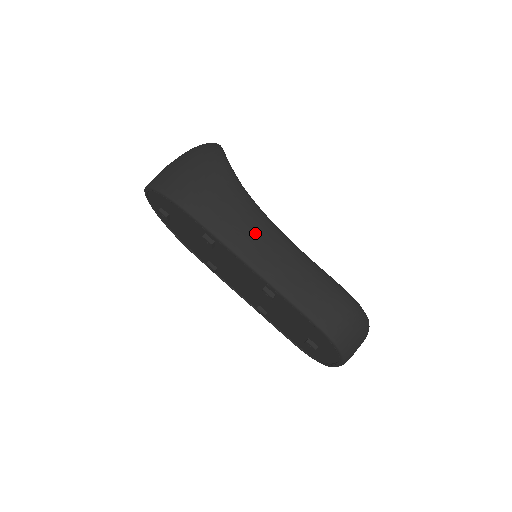
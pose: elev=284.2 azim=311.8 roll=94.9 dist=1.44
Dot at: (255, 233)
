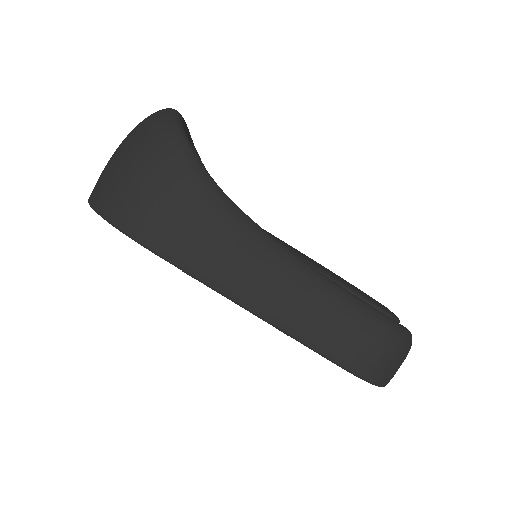
Dot at: (252, 266)
